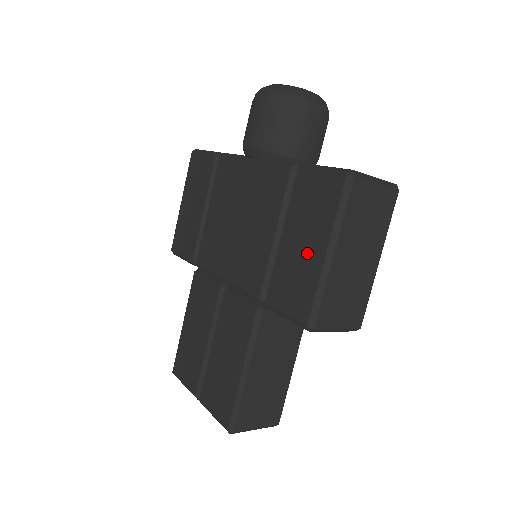
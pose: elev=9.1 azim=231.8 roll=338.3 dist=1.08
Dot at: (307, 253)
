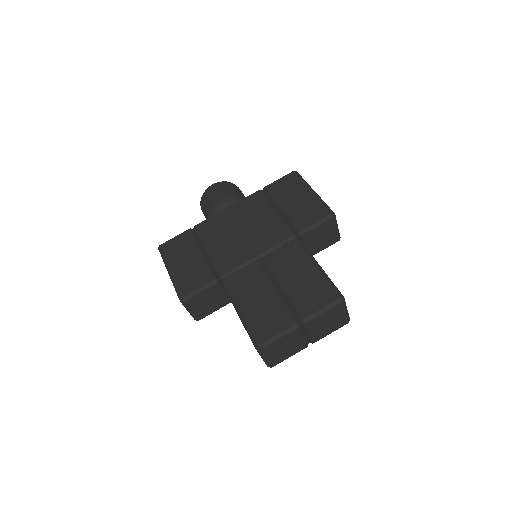
Dot at: (303, 199)
